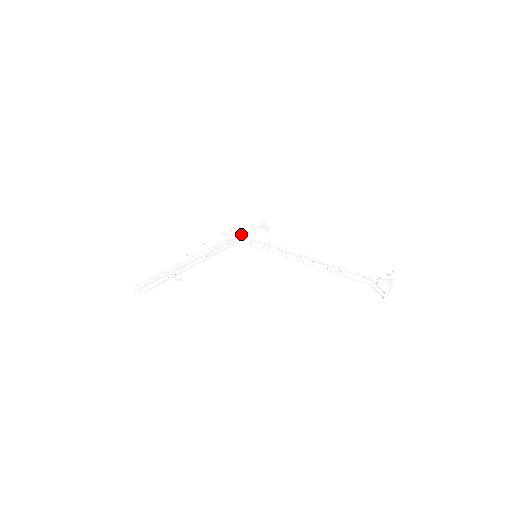
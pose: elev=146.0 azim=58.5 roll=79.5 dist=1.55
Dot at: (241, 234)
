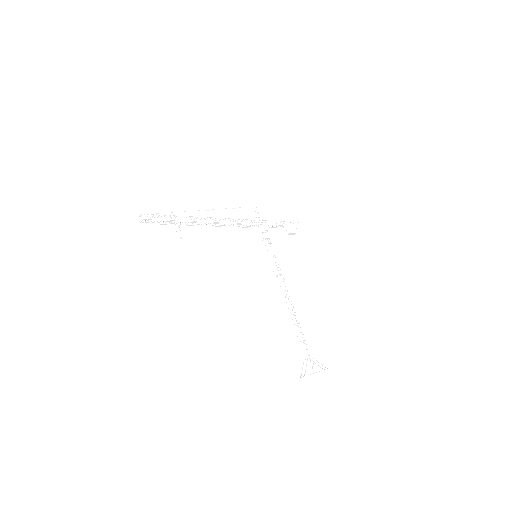
Dot at: (267, 223)
